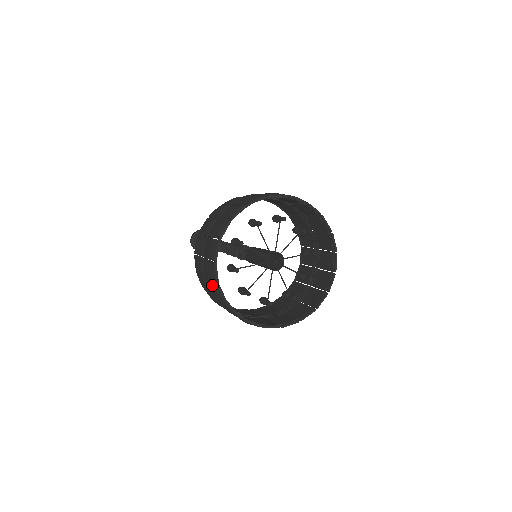
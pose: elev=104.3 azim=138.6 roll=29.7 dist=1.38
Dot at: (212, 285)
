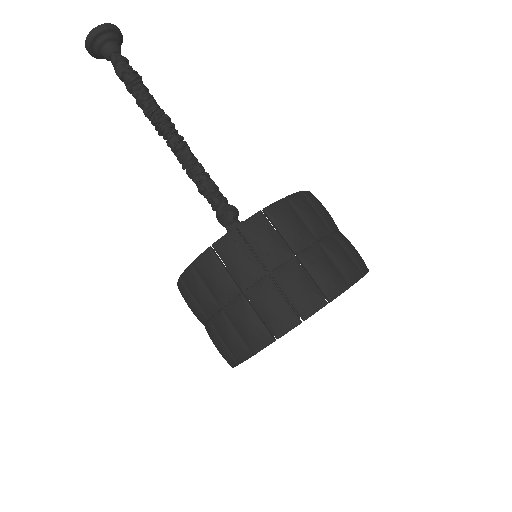
Dot at: (223, 346)
